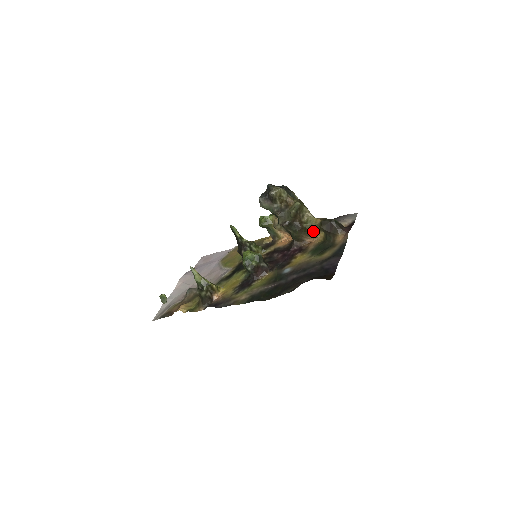
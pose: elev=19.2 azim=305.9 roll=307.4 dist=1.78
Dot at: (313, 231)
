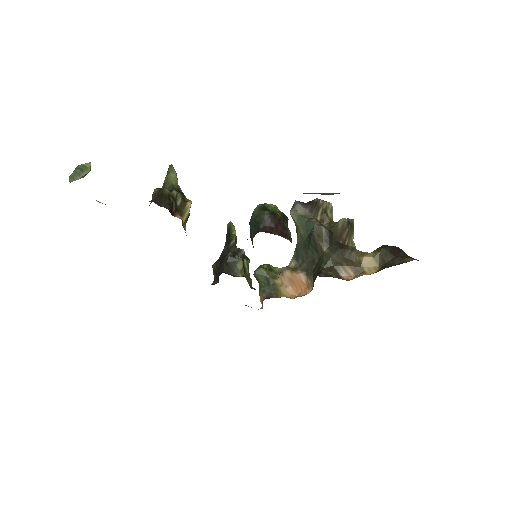
Dot at: (363, 257)
